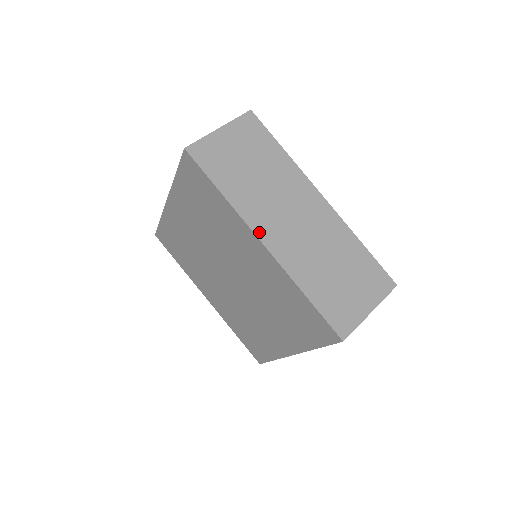
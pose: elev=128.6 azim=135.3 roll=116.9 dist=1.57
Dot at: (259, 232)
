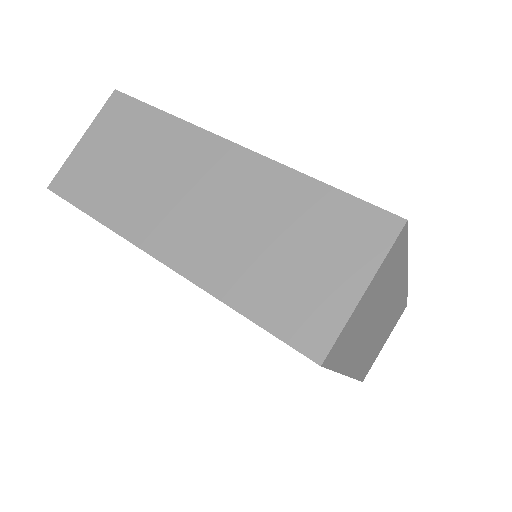
Dot at: (152, 247)
